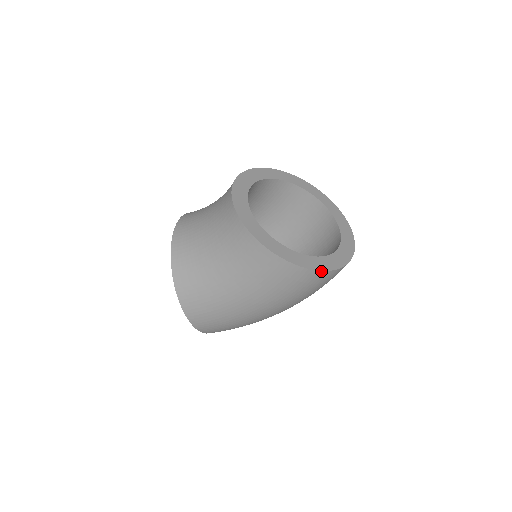
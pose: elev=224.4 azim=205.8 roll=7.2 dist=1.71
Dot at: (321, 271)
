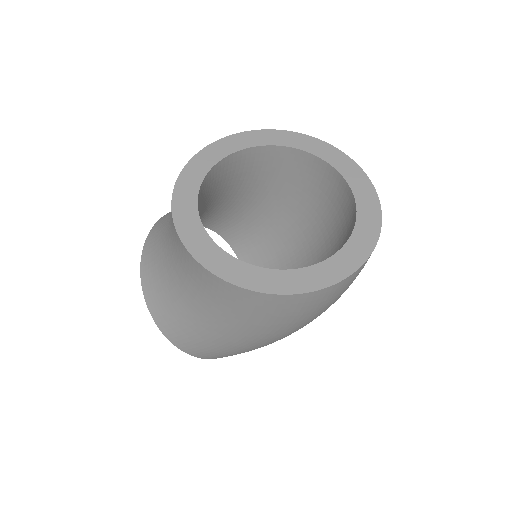
Dot at: (311, 292)
